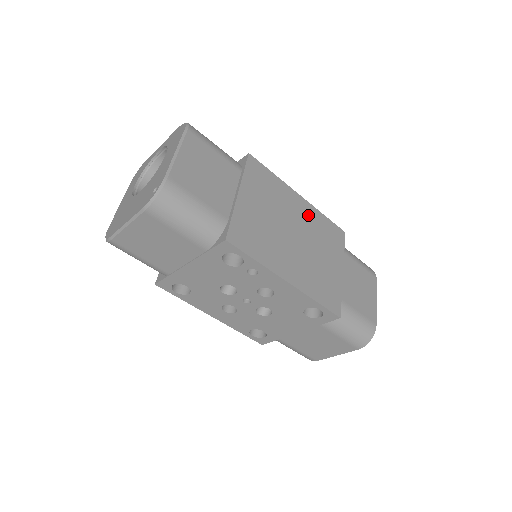
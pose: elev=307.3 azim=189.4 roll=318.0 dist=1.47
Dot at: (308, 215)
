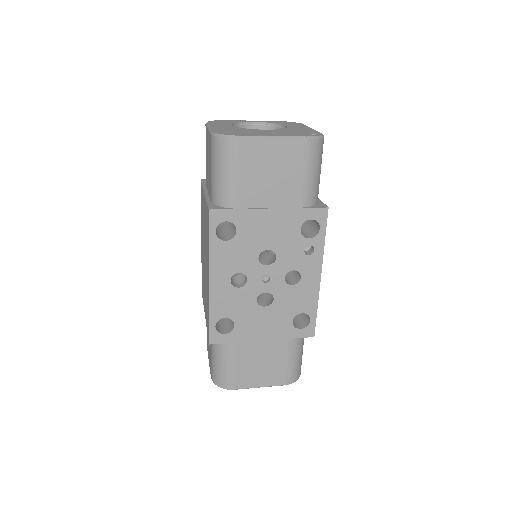
Dot at: occluded
